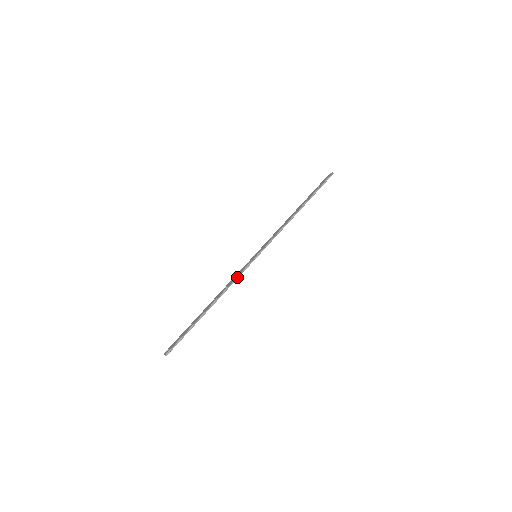
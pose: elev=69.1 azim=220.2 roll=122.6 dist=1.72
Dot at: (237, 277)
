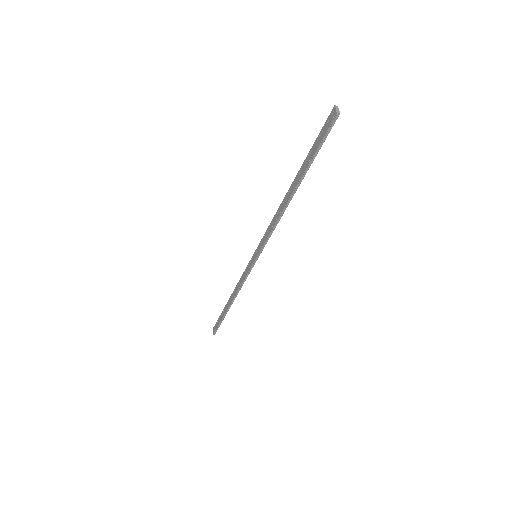
Dot at: (244, 281)
